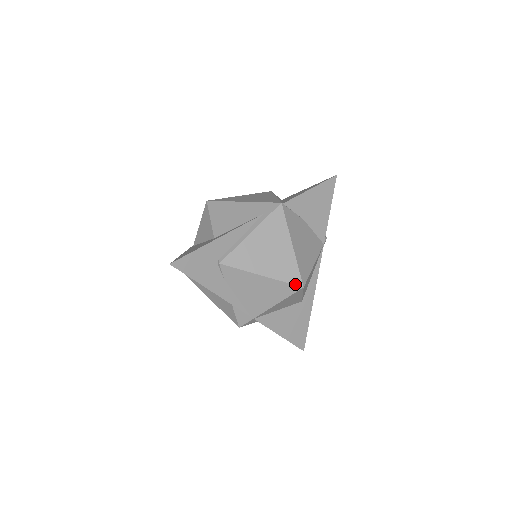
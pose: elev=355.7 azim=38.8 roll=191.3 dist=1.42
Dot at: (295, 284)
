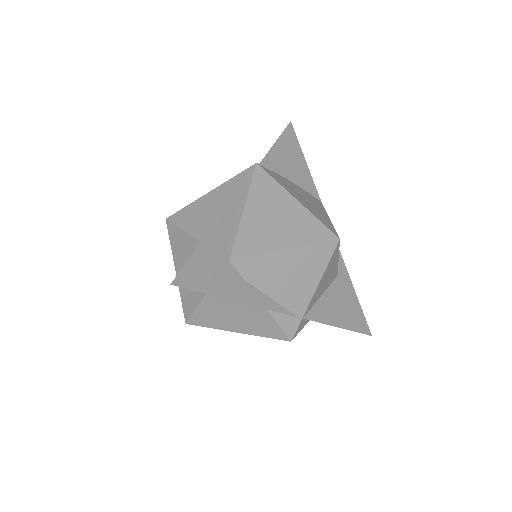
Dot at: (328, 240)
